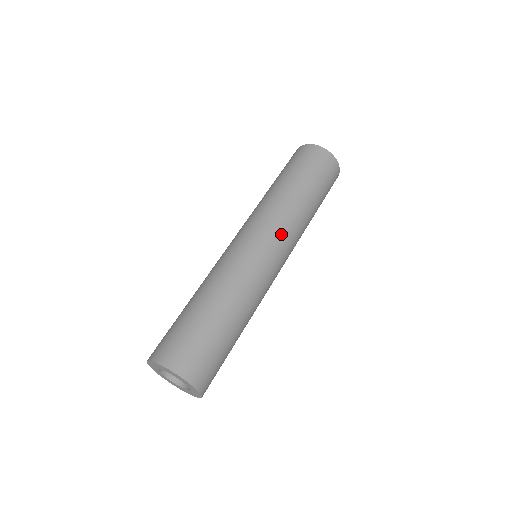
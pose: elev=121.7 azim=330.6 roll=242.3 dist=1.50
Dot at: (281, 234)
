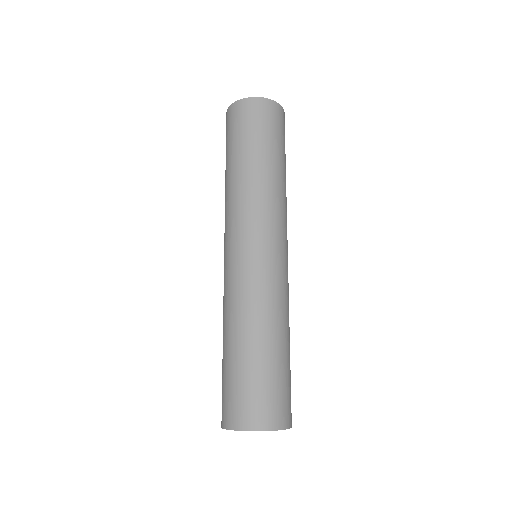
Dot at: (278, 225)
